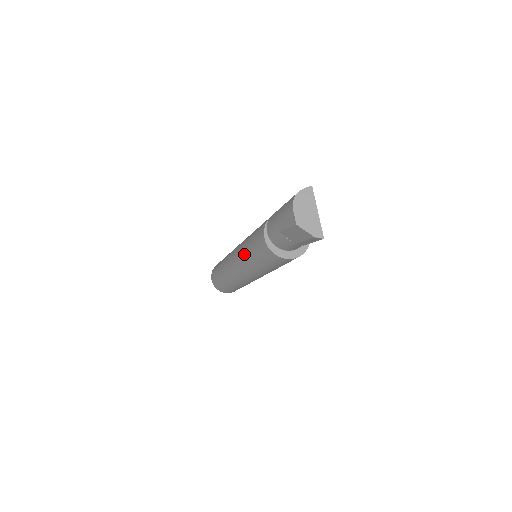
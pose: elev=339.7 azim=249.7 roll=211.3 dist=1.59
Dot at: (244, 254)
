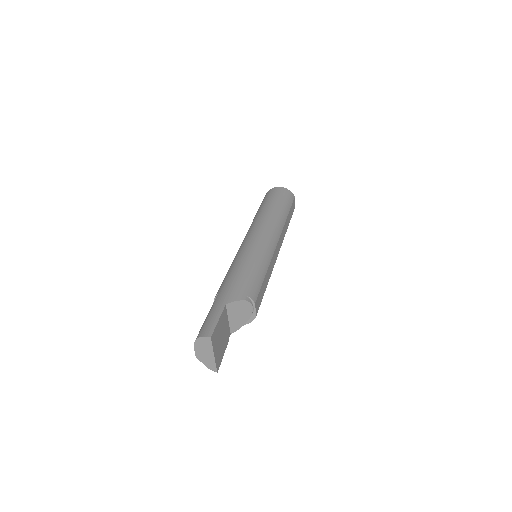
Dot at: occluded
